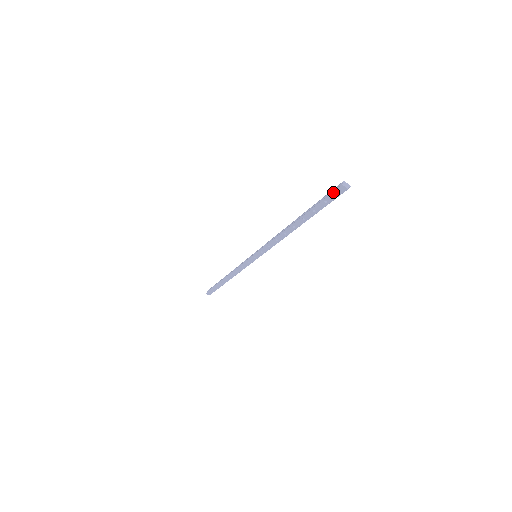
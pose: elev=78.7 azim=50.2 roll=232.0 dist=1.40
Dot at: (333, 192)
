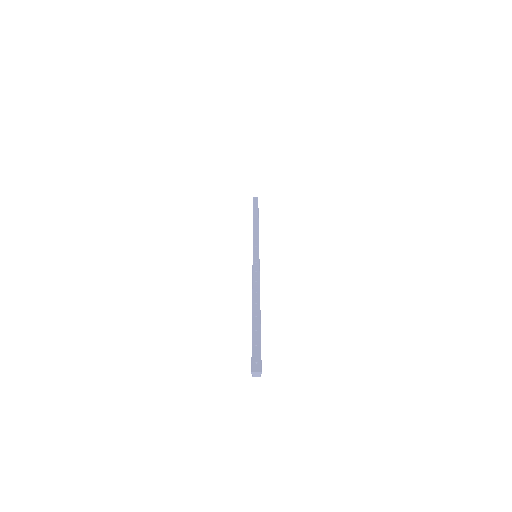
Dot at: occluded
